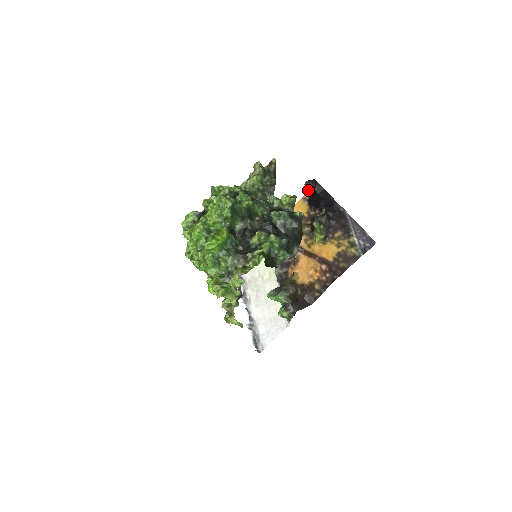
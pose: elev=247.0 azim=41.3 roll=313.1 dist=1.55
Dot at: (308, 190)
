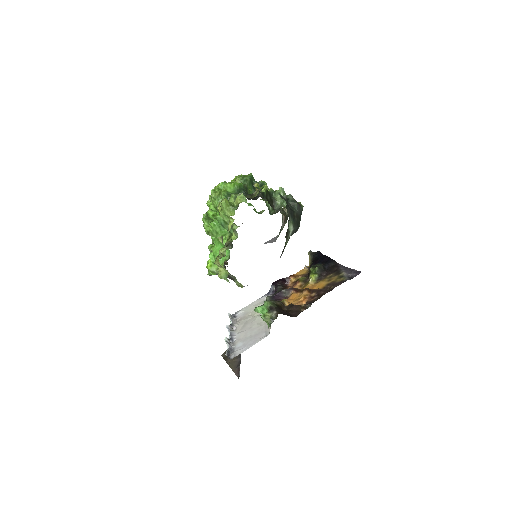
Dot at: (310, 259)
